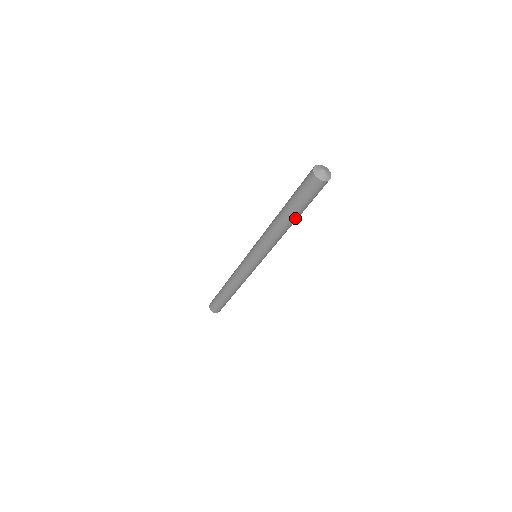
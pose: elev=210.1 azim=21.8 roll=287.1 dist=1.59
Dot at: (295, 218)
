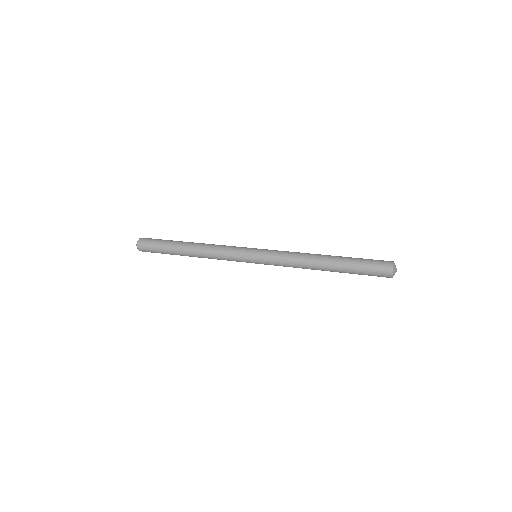
Dot at: occluded
